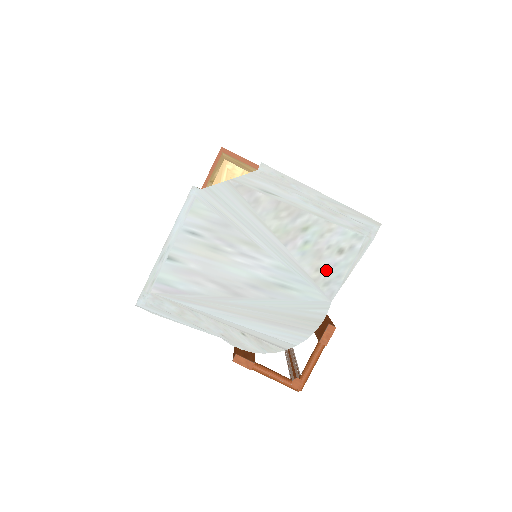
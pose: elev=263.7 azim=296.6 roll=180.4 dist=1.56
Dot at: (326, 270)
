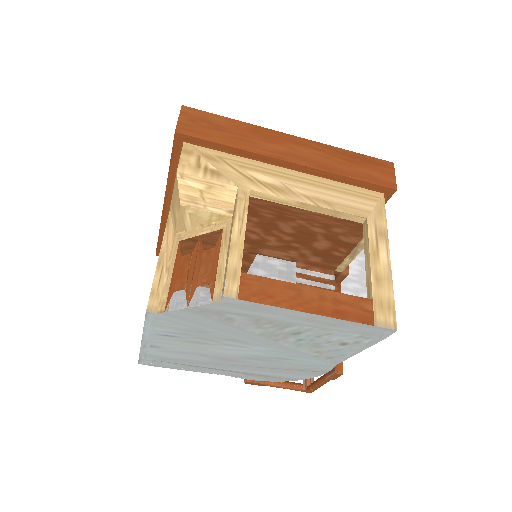
Dot at: (327, 352)
